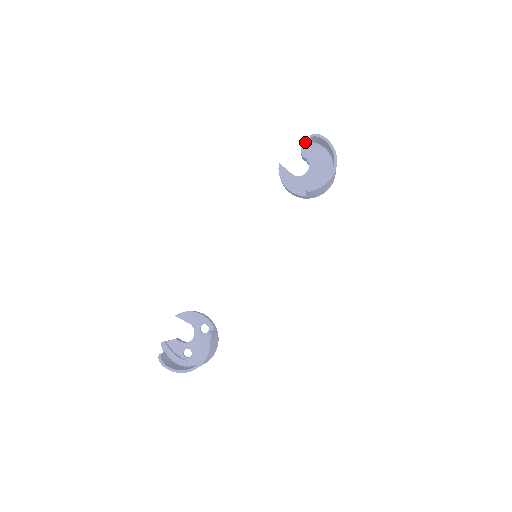
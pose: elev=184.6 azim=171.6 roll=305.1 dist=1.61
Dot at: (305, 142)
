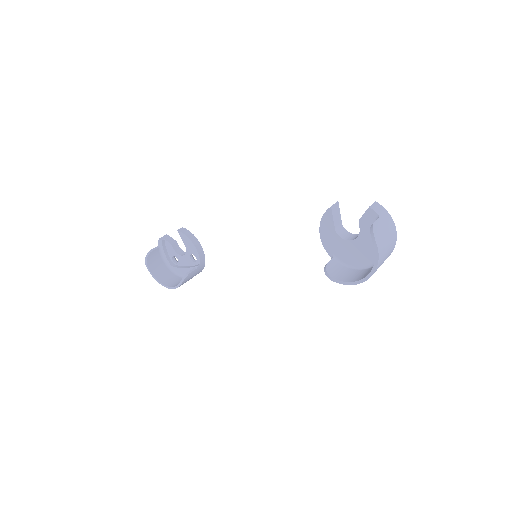
Dot at: (373, 213)
